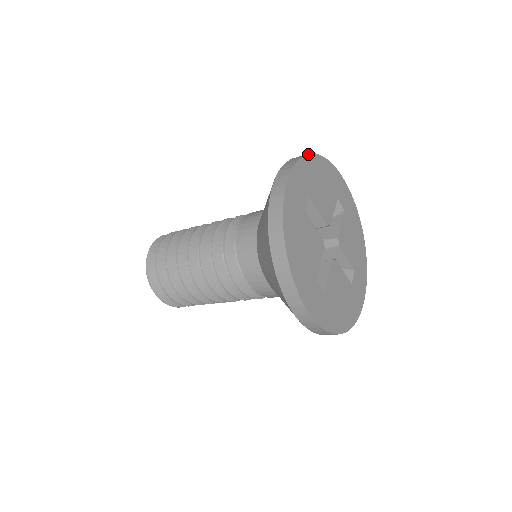
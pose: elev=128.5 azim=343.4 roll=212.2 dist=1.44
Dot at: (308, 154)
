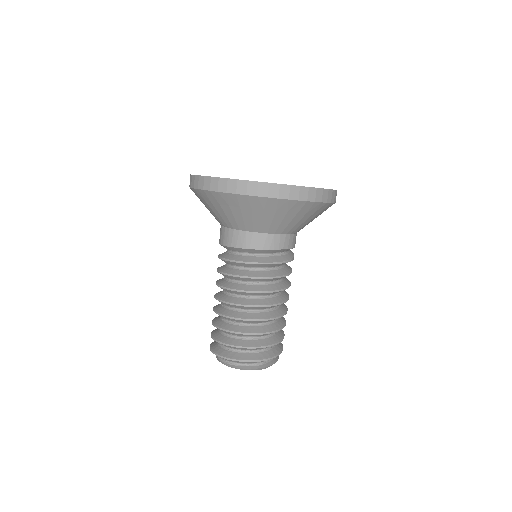
Dot at: occluded
